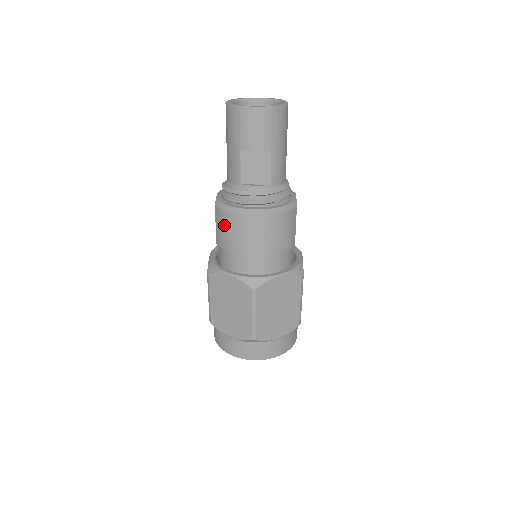
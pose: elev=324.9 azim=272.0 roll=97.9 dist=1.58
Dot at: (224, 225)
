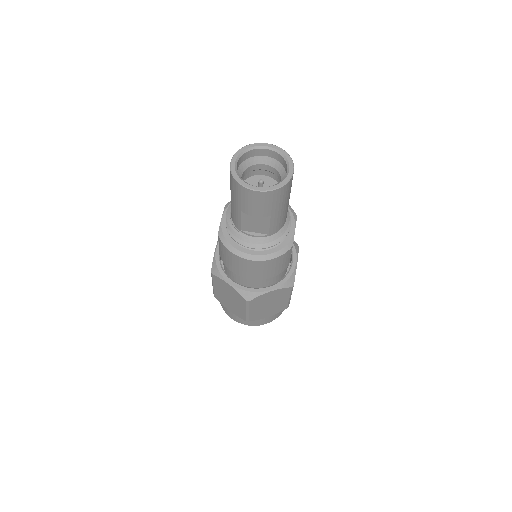
Dot at: (225, 254)
